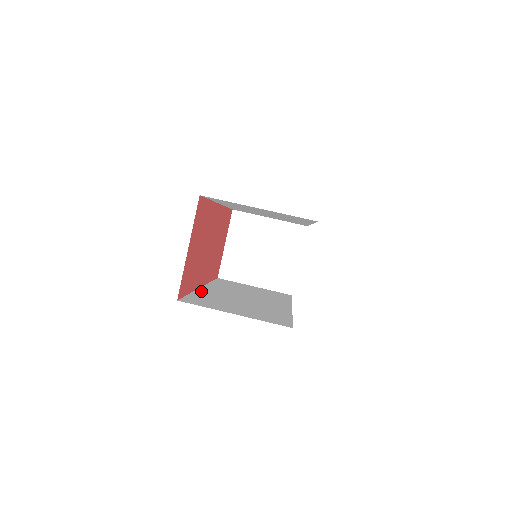
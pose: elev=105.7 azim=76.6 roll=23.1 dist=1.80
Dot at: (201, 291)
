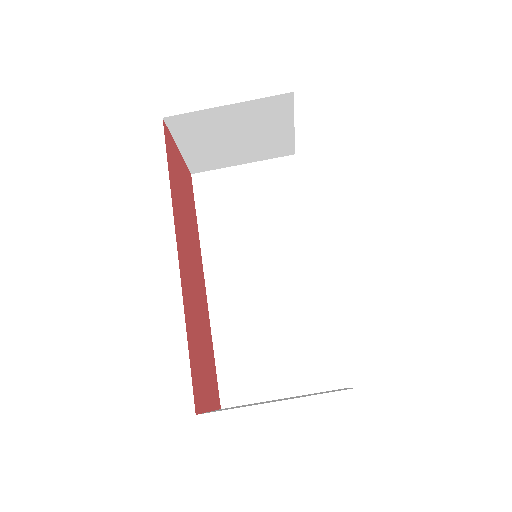
Dot at: (215, 316)
